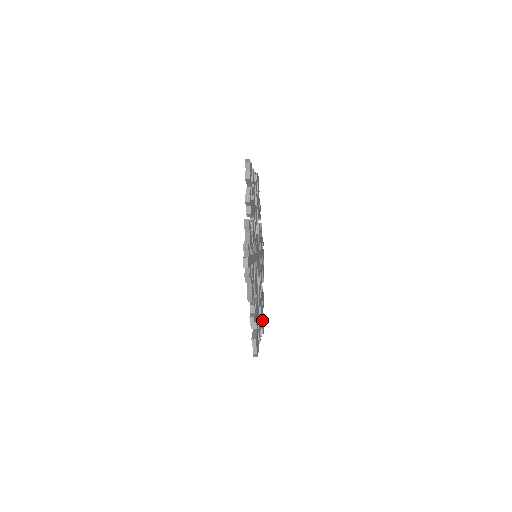
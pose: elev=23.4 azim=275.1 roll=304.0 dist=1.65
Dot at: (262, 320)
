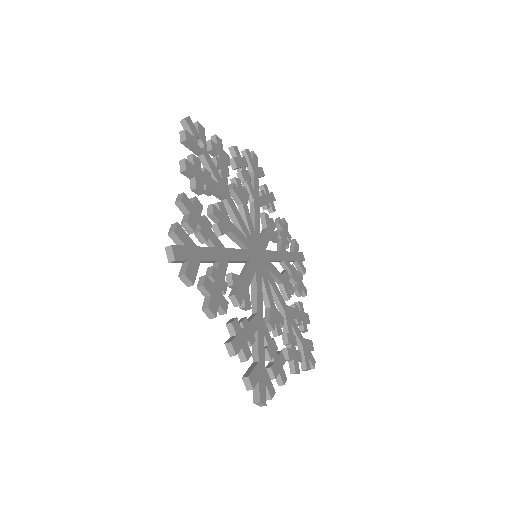
Dot at: (302, 349)
